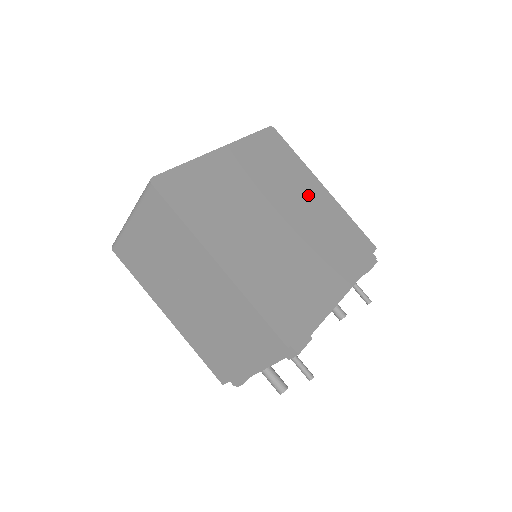
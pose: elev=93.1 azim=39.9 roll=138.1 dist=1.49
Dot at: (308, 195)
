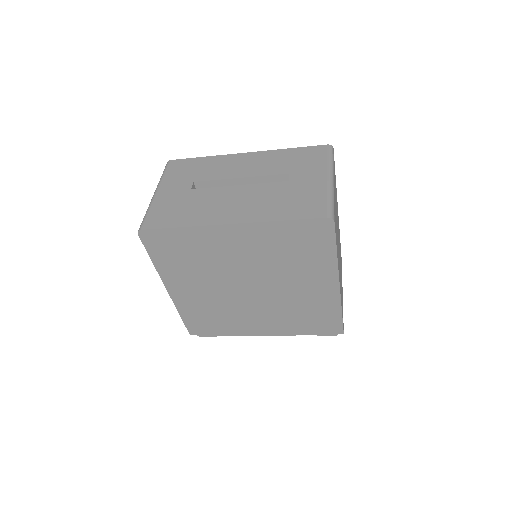
Dot at: (306, 283)
